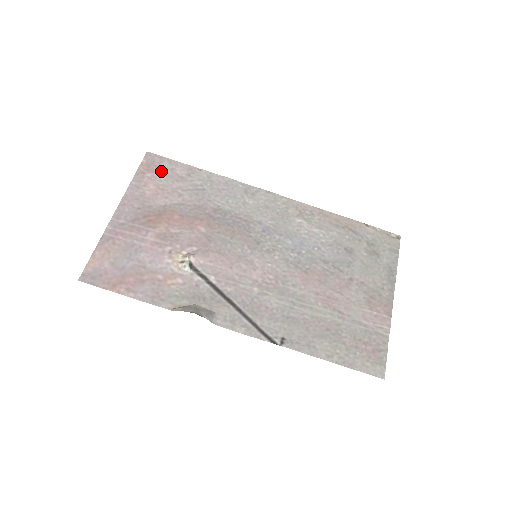
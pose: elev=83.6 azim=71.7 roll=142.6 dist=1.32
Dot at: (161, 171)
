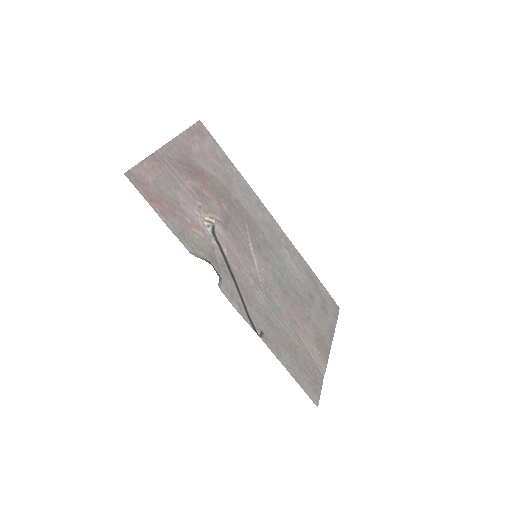
Dot at: (206, 142)
